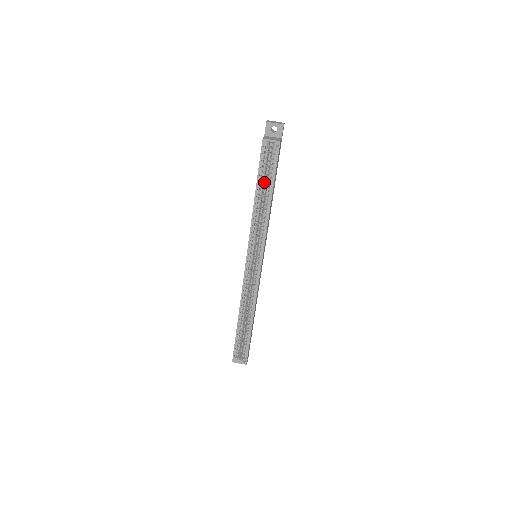
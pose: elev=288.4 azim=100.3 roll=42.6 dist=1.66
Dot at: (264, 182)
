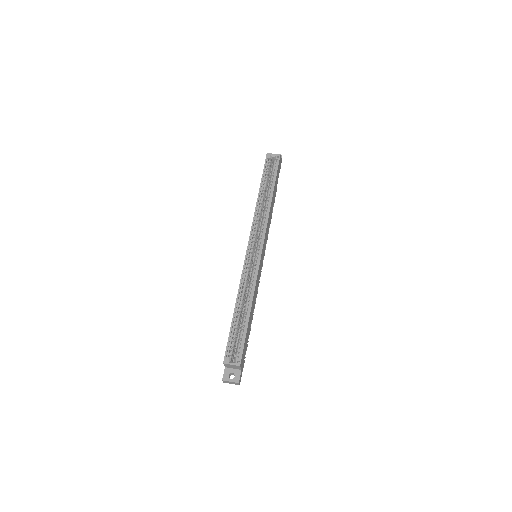
Dot at: (266, 188)
